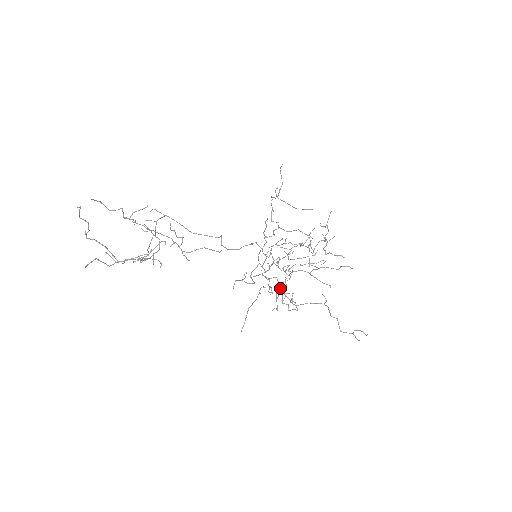
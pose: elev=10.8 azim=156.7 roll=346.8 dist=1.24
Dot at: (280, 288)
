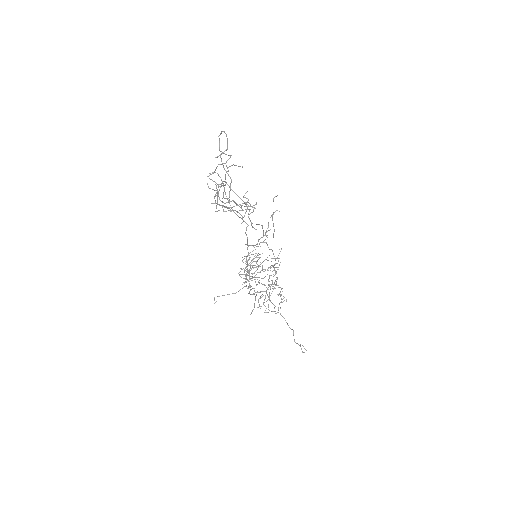
Dot at: occluded
